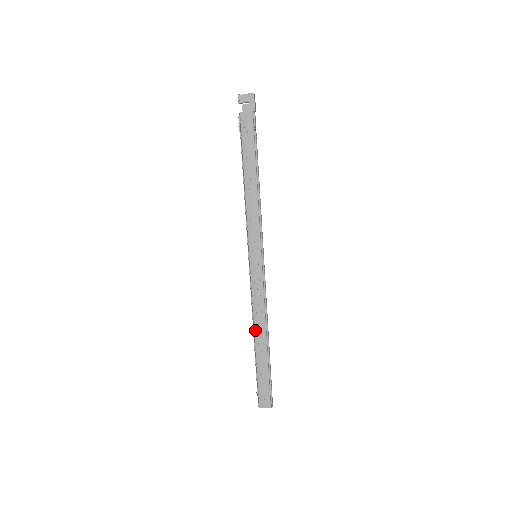
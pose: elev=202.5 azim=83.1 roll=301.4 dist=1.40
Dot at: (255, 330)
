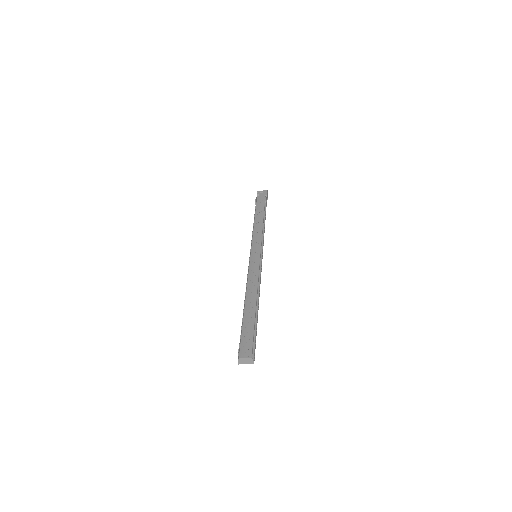
Dot at: (246, 296)
